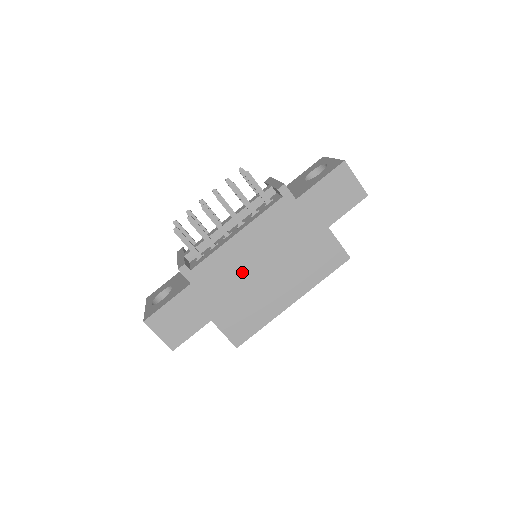
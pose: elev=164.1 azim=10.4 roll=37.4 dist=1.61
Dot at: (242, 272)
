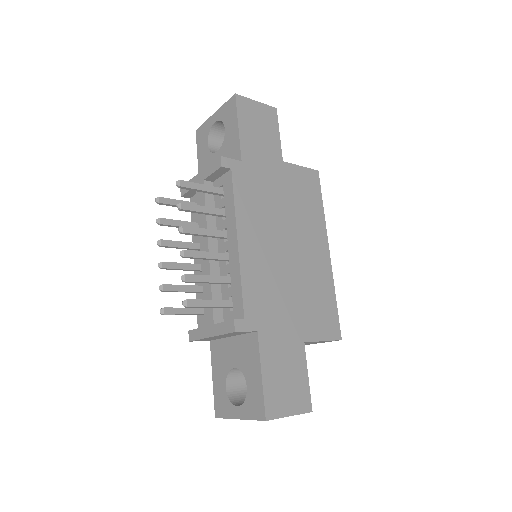
Dot at: (276, 270)
